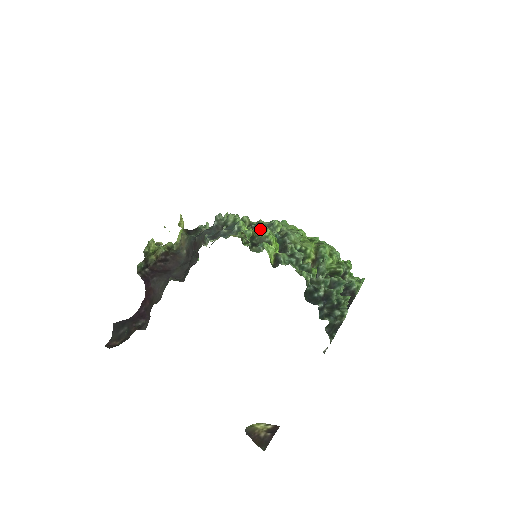
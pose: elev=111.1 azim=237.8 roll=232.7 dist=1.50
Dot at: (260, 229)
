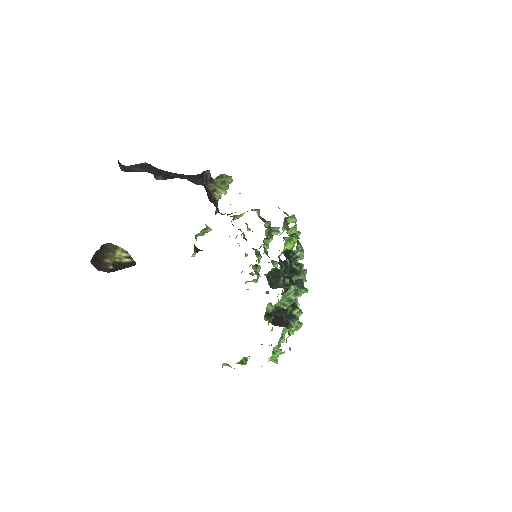
Dot at: (273, 260)
